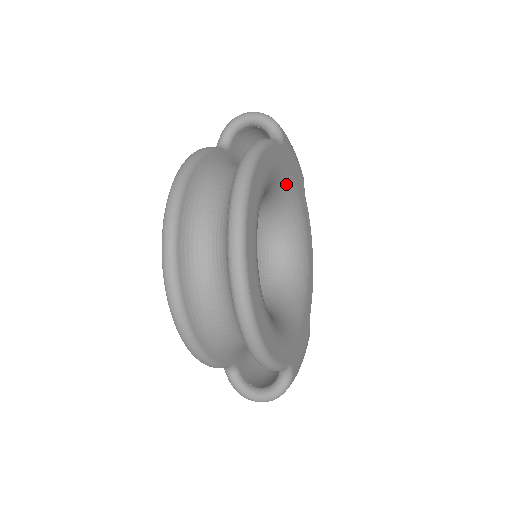
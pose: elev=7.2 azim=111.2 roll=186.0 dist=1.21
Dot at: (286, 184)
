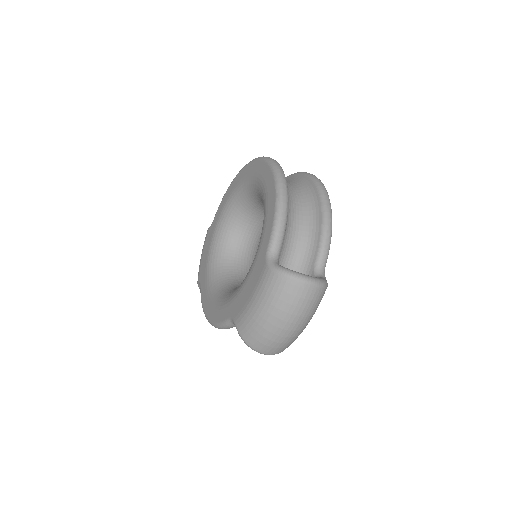
Dot at: occluded
